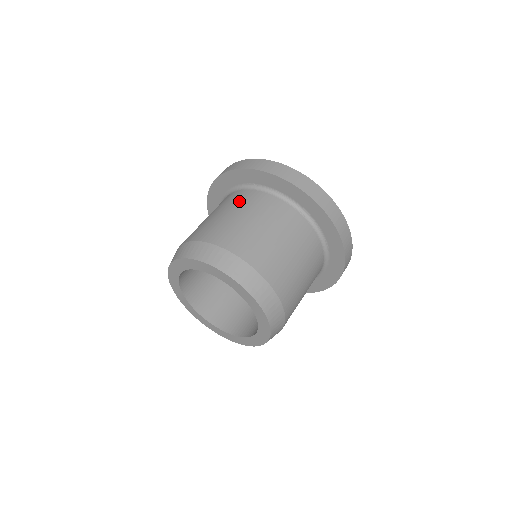
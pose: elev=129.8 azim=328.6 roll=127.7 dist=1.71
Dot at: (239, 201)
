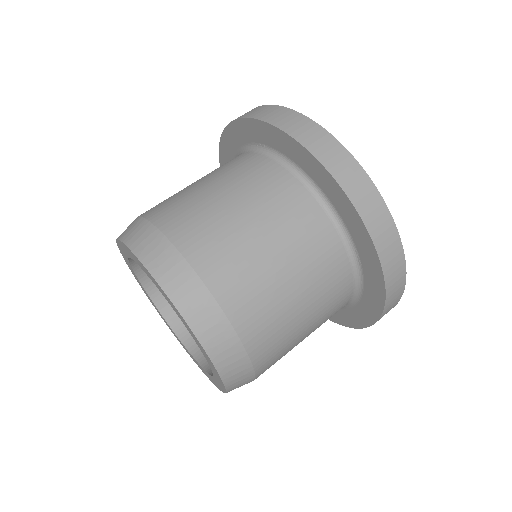
Dot at: (229, 167)
